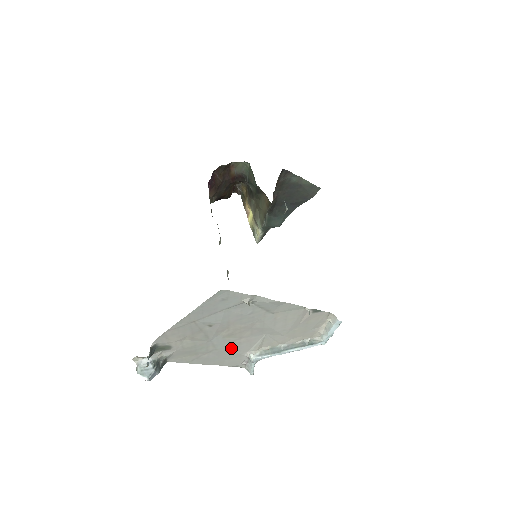
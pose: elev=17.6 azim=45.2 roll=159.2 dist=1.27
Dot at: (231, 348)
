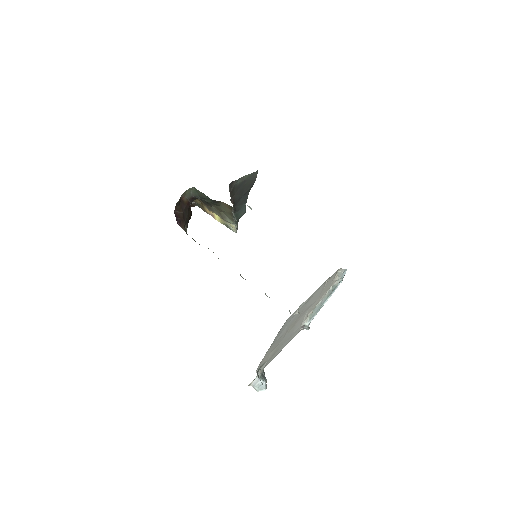
Dot at: (293, 331)
